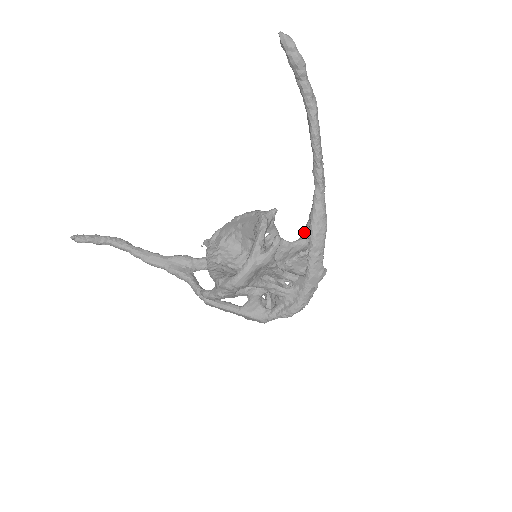
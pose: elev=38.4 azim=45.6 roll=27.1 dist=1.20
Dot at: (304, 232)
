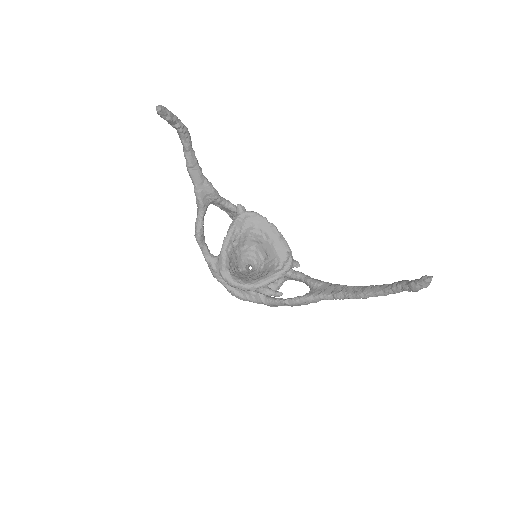
Dot at: (294, 274)
